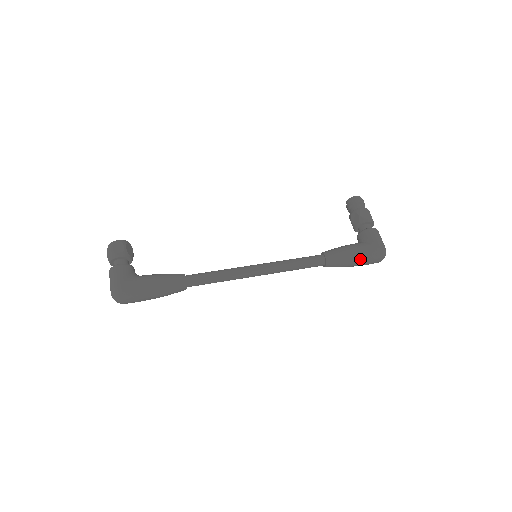
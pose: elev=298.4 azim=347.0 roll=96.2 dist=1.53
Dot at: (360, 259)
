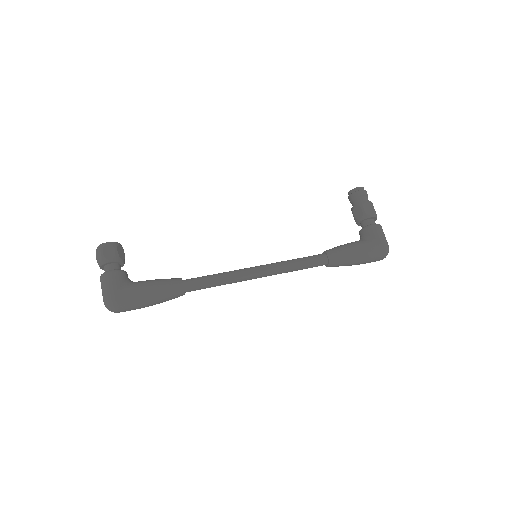
Dot at: (363, 259)
